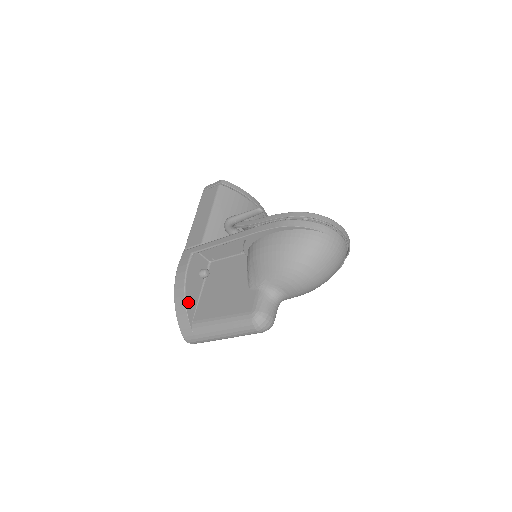
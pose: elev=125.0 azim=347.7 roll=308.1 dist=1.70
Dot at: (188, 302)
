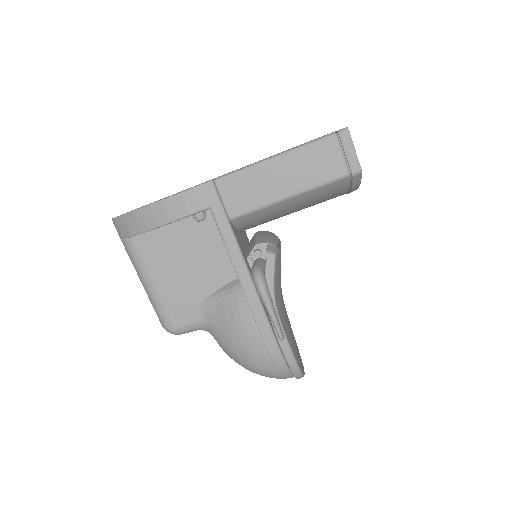
Dot at: (147, 231)
